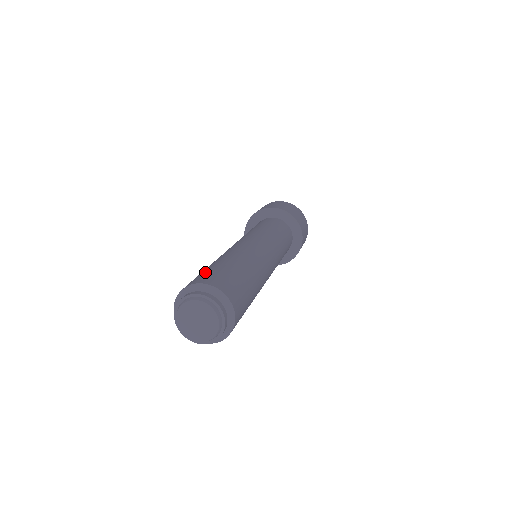
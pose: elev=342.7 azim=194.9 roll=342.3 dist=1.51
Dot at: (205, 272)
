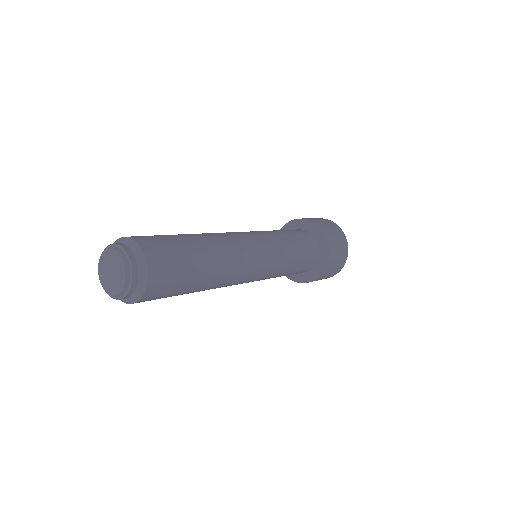
Dot at: (159, 235)
